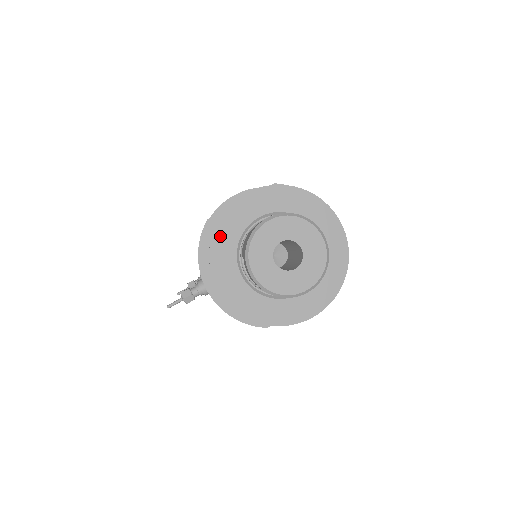
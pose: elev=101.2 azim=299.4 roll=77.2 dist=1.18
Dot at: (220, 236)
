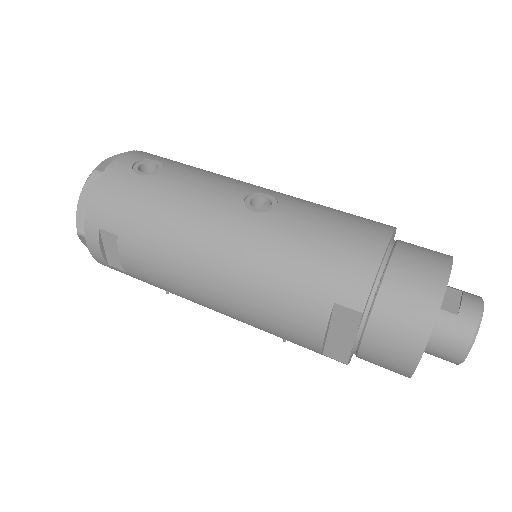
Dot at: occluded
